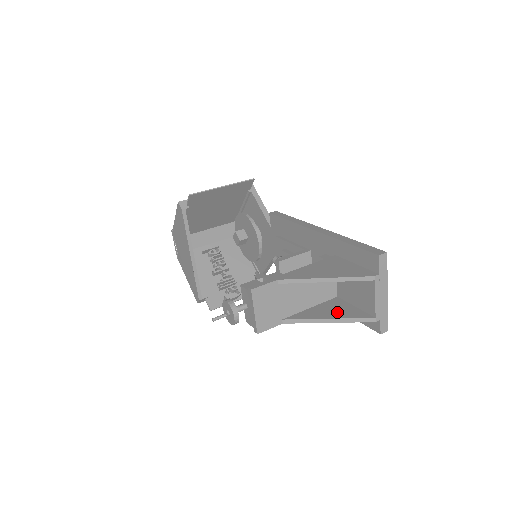
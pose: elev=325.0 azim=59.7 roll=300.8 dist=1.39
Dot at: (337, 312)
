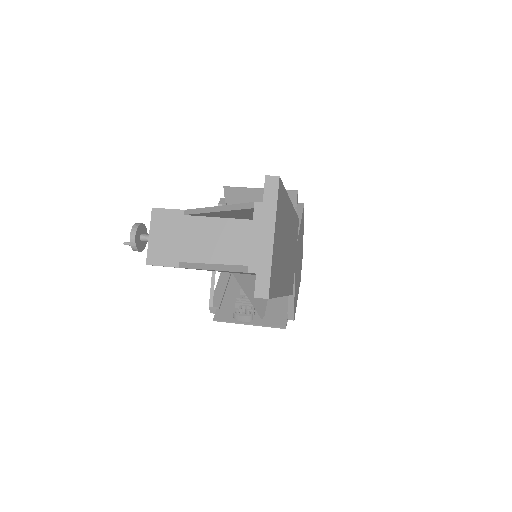
Dot at: occluded
